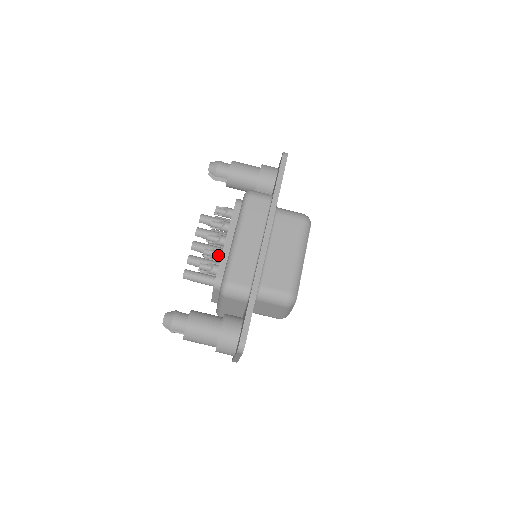
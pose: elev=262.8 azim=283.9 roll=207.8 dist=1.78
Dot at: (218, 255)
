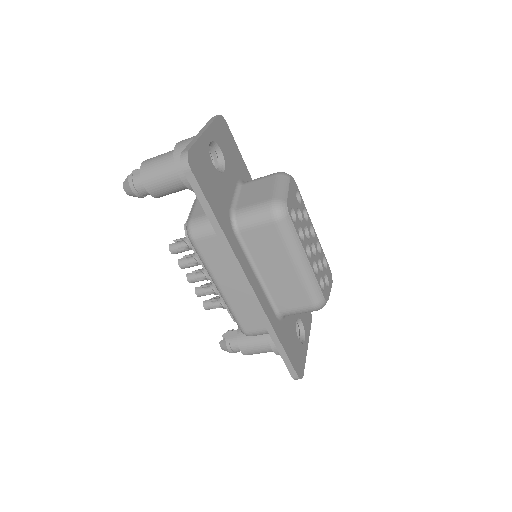
Dot at: occluded
